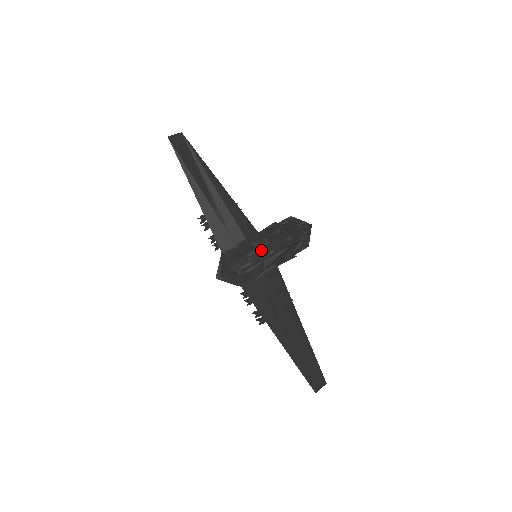
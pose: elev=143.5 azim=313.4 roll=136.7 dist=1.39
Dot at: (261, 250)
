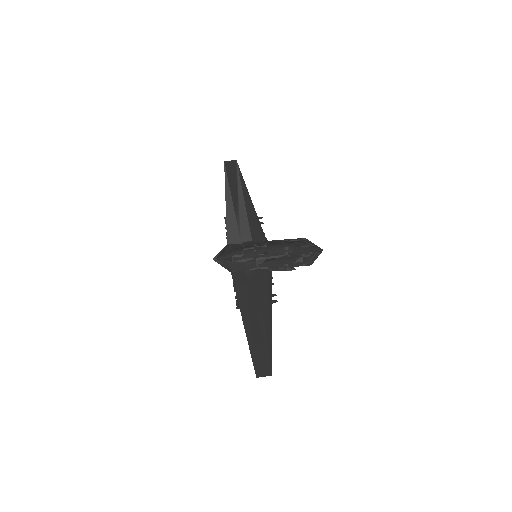
Dot at: (256, 249)
